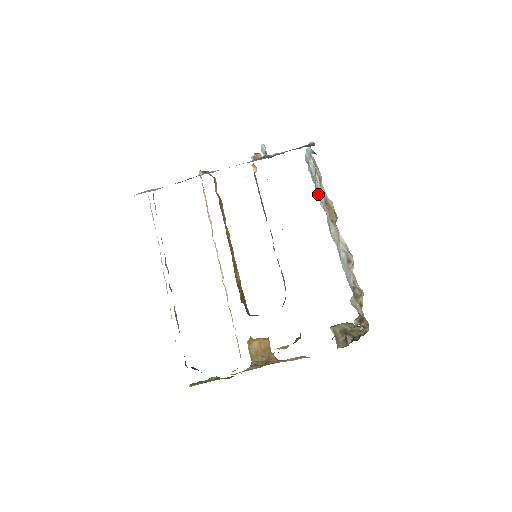
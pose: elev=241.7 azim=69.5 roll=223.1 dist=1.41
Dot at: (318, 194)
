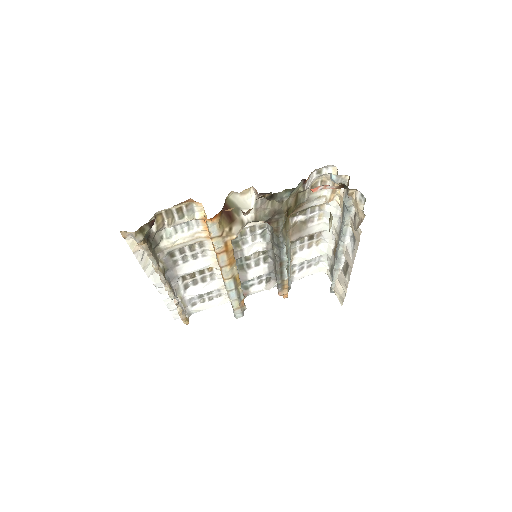
Dot at: (333, 271)
